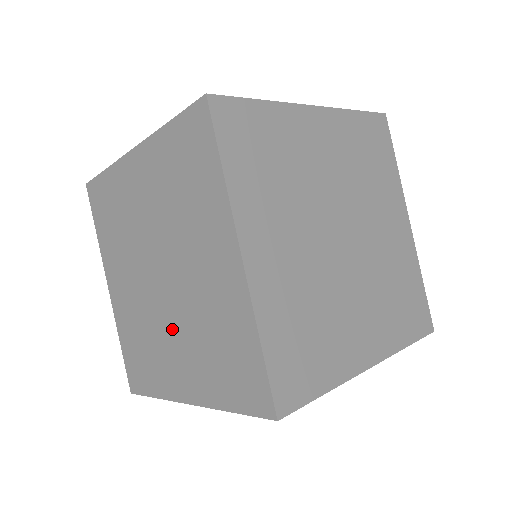
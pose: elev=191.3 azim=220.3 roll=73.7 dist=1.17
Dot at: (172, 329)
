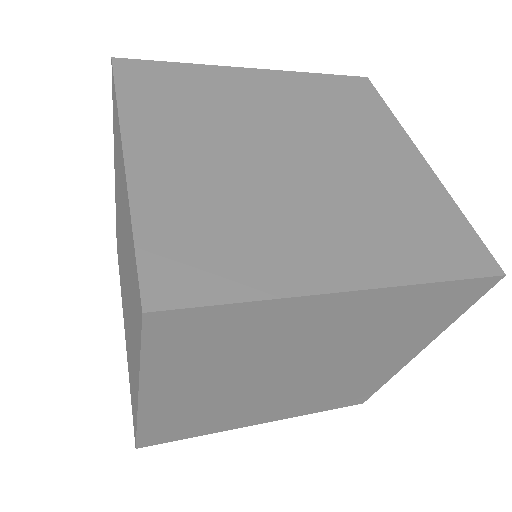
Dot at: (129, 314)
